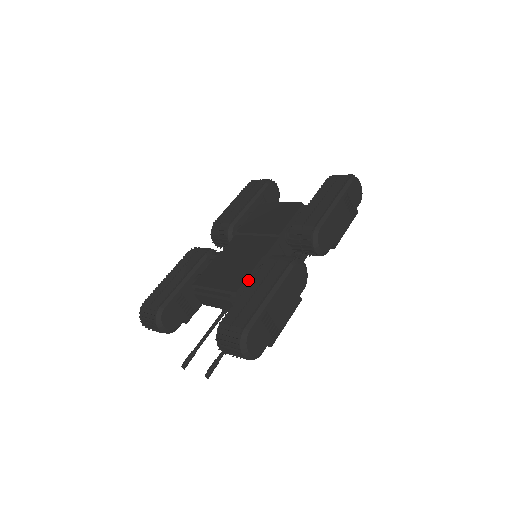
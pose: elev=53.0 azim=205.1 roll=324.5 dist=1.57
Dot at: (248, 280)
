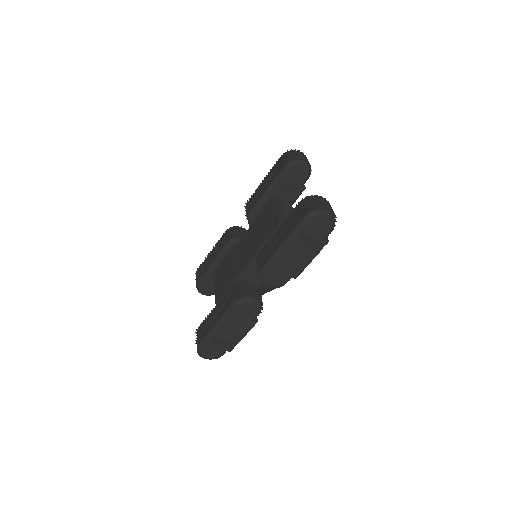
Dot at: occluded
